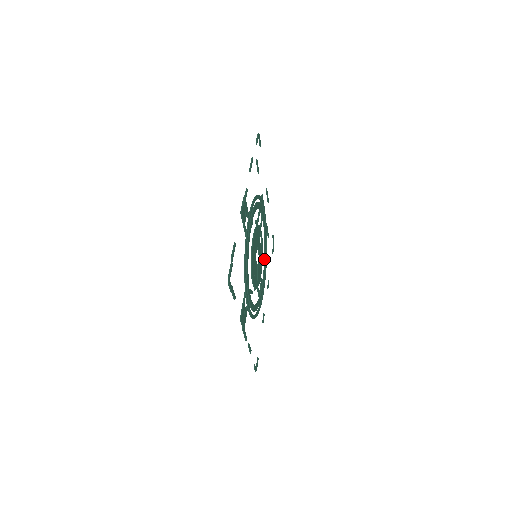
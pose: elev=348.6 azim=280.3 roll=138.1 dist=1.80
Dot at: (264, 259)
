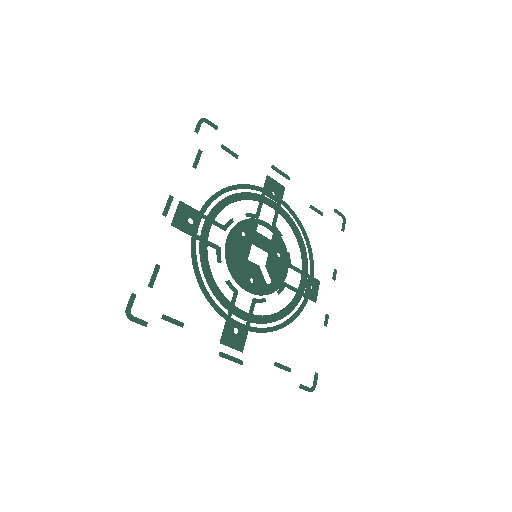
Dot at: (300, 249)
